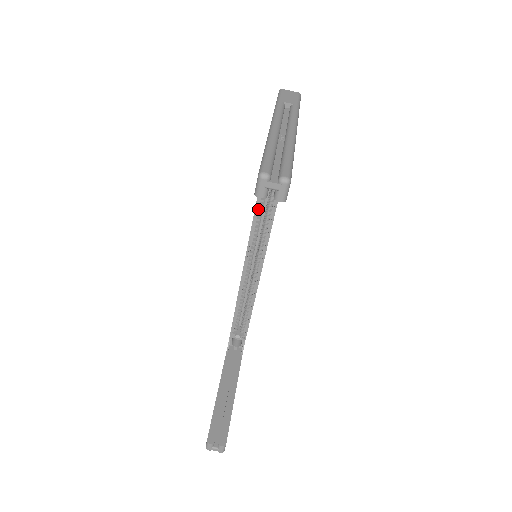
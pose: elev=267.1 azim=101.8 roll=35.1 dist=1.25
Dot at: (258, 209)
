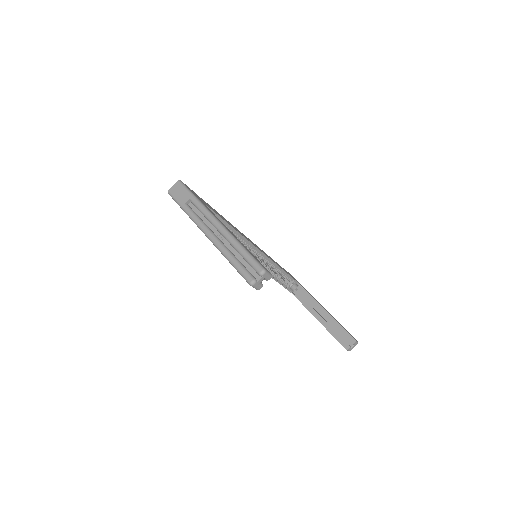
Dot at: occluded
